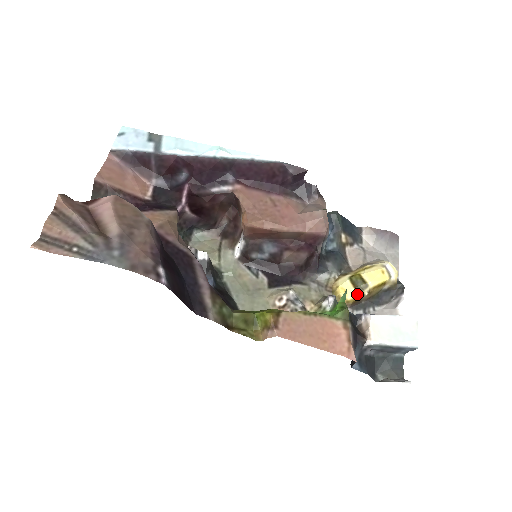
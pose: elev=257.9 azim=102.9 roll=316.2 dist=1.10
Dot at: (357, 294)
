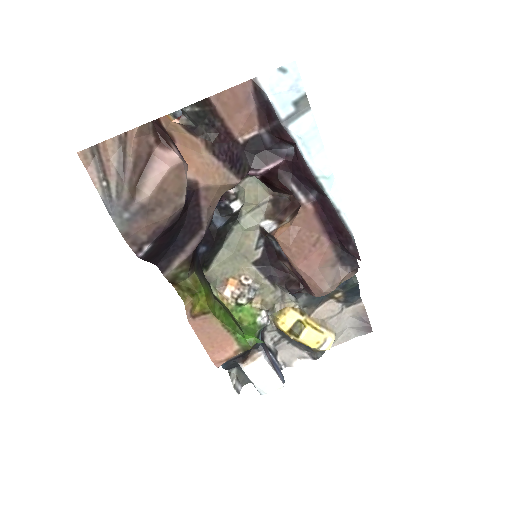
Dot at: (287, 332)
